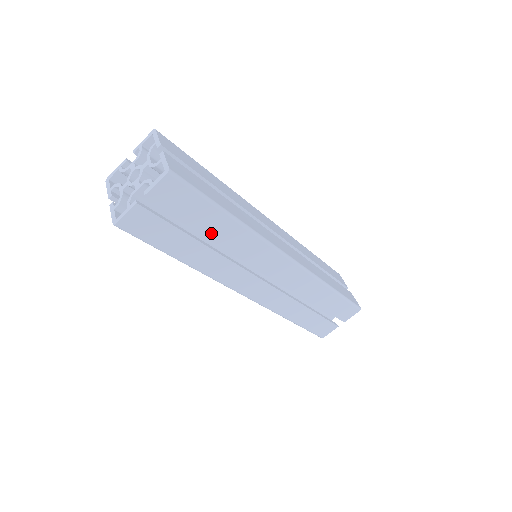
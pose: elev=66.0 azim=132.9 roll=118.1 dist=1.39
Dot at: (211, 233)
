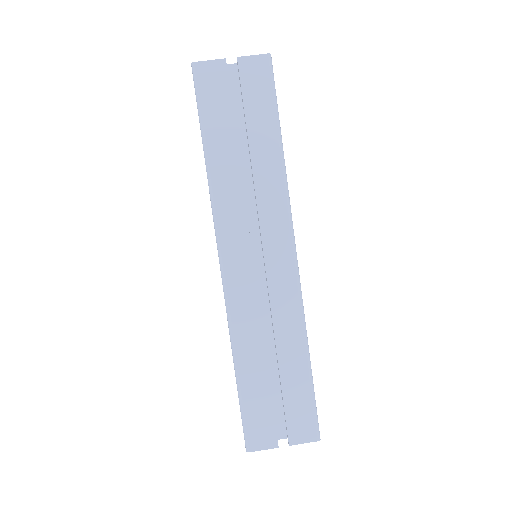
Dot at: (253, 146)
